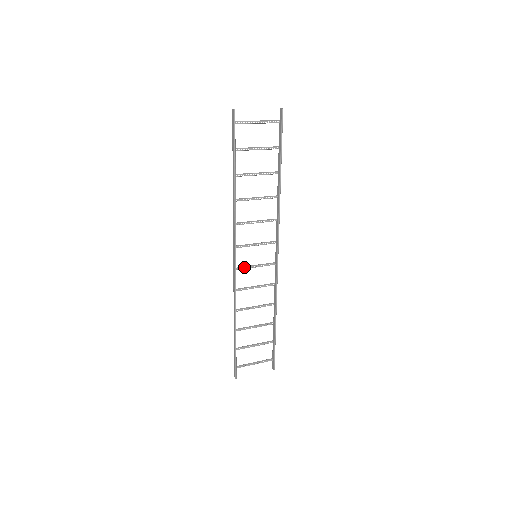
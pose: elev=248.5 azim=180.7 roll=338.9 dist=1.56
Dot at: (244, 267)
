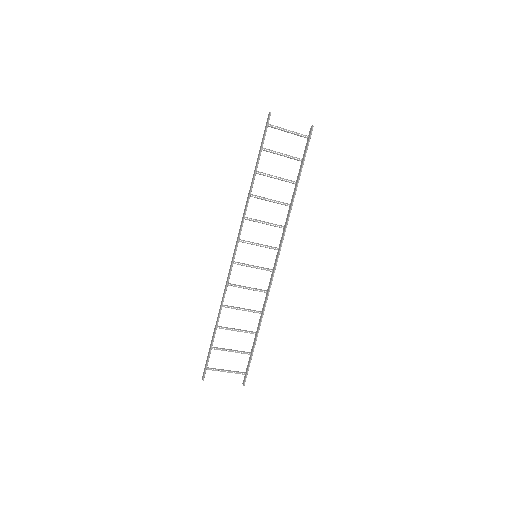
Dot at: (242, 263)
